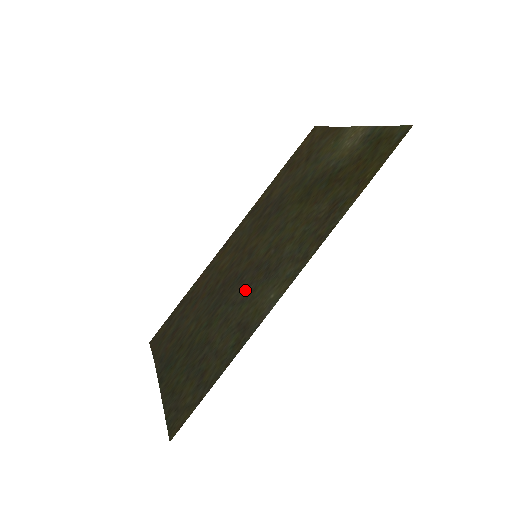
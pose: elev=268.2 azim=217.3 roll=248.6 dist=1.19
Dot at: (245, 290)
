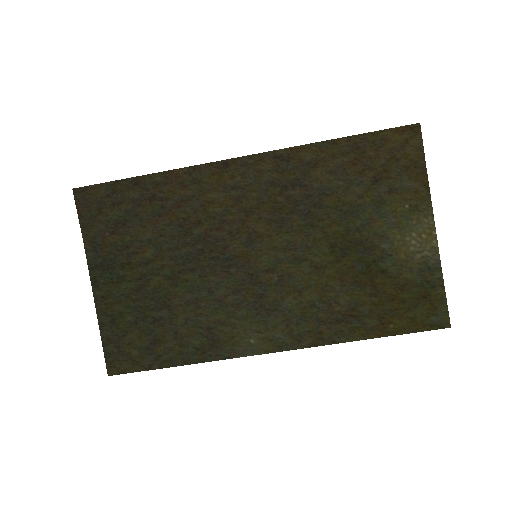
Dot at: (228, 292)
